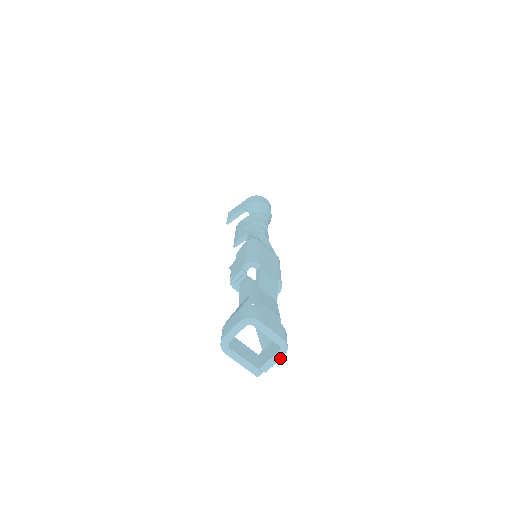
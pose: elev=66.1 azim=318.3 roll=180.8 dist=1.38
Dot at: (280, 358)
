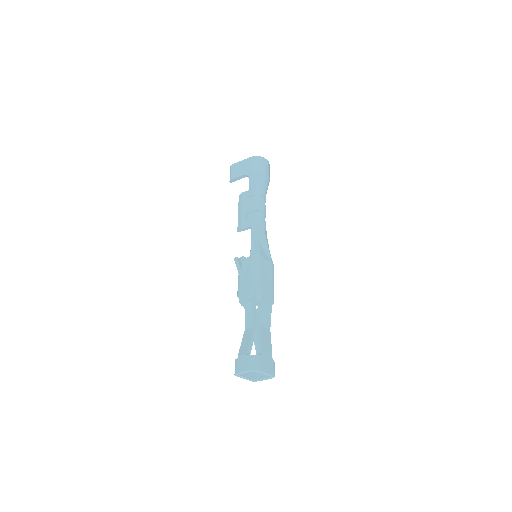
Dot at: occluded
